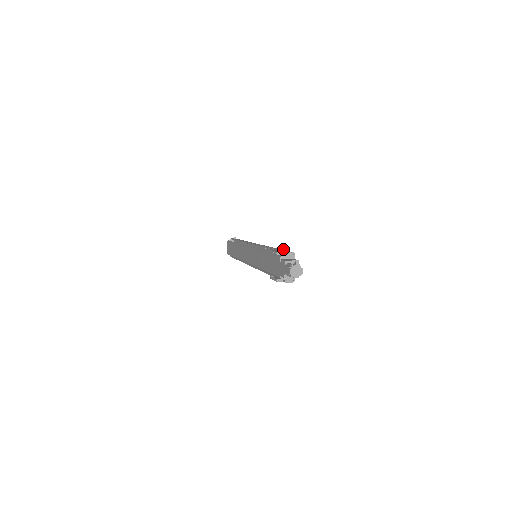
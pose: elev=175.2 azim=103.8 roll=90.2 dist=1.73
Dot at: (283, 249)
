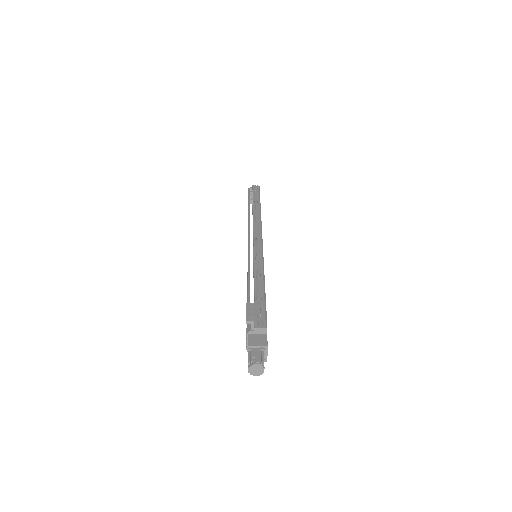
Dot at: (258, 310)
